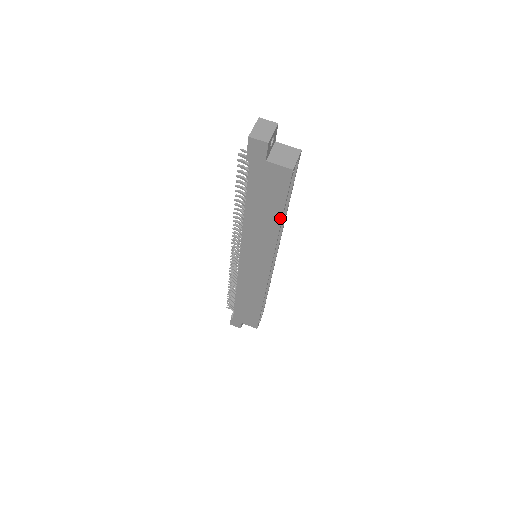
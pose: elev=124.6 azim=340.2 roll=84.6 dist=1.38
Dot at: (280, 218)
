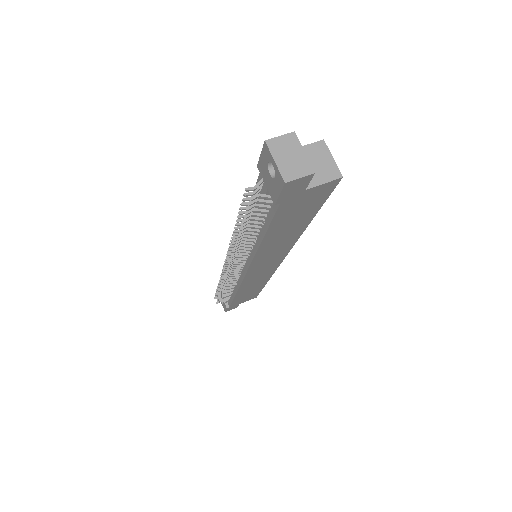
Dot at: (309, 222)
